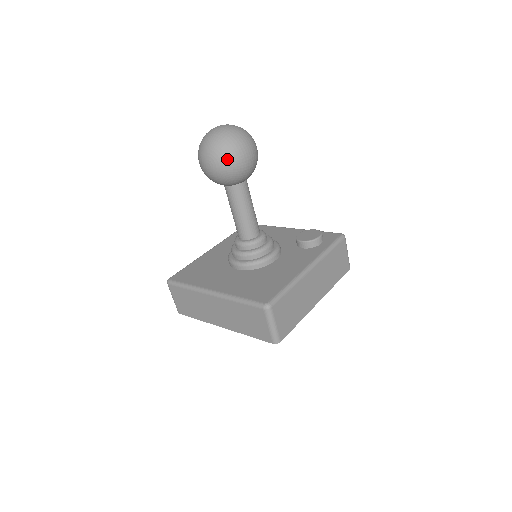
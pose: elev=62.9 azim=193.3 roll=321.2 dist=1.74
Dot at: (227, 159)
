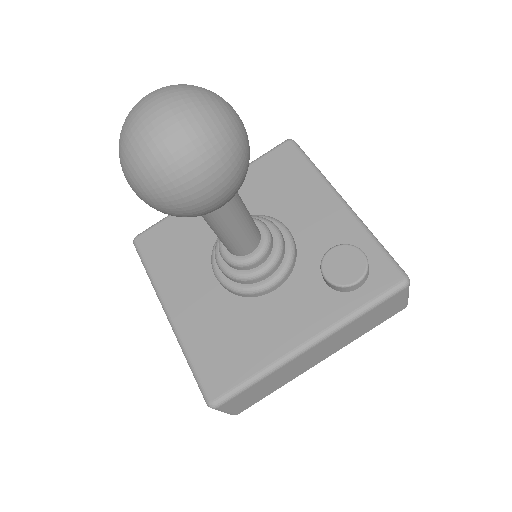
Dot at: (157, 202)
